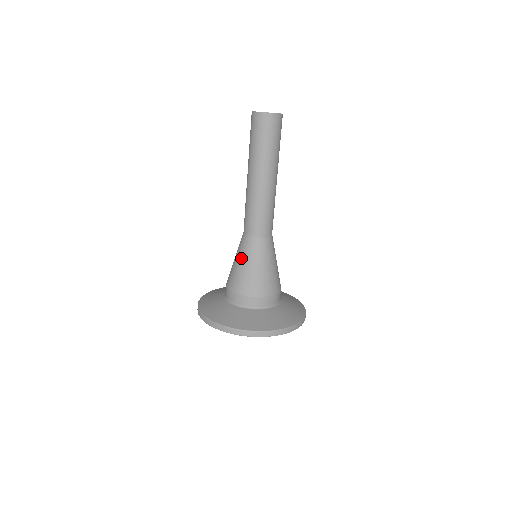
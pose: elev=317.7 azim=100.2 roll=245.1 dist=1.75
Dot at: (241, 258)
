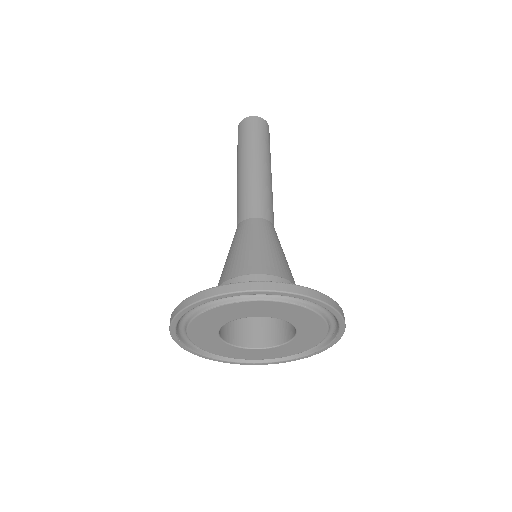
Dot at: (238, 242)
